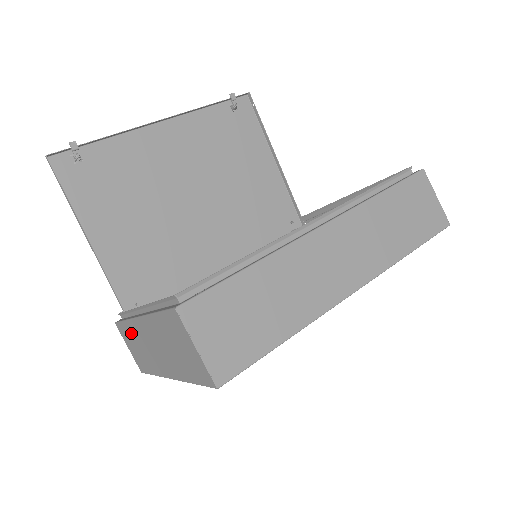
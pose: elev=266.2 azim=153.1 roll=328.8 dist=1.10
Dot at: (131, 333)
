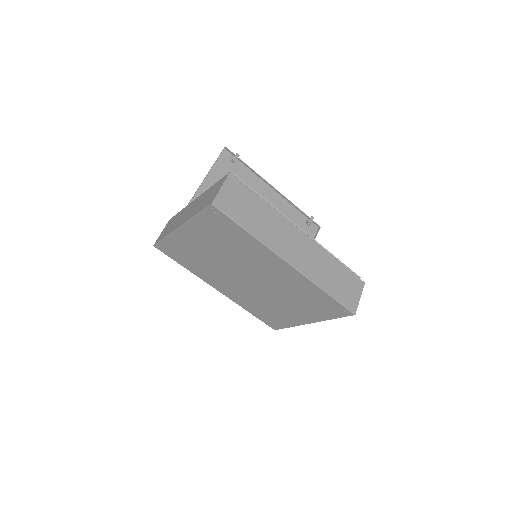
Dot at: (178, 216)
